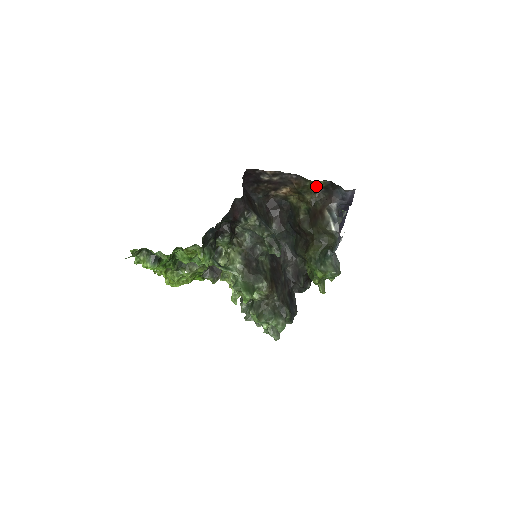
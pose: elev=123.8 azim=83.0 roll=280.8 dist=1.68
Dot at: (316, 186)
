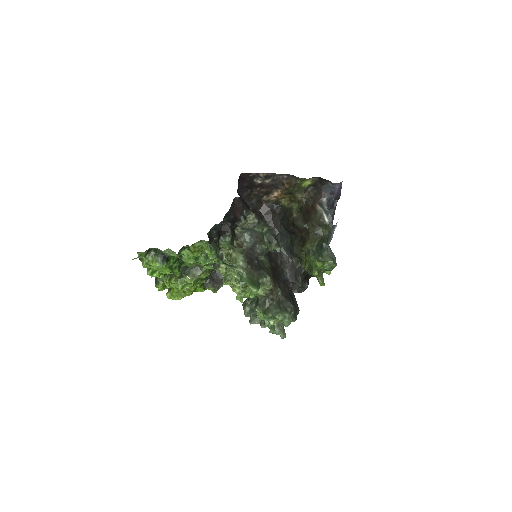
Dot at: (306, 184)
